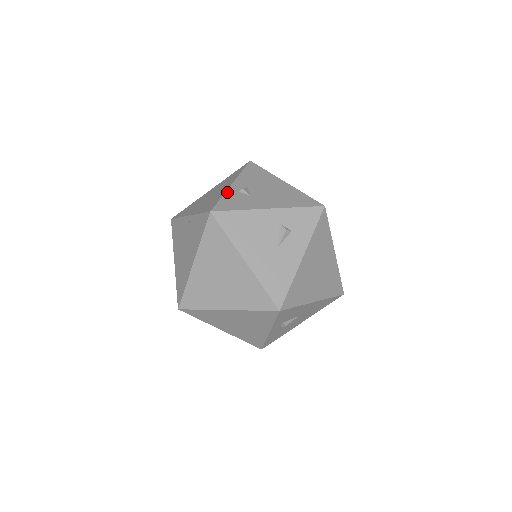
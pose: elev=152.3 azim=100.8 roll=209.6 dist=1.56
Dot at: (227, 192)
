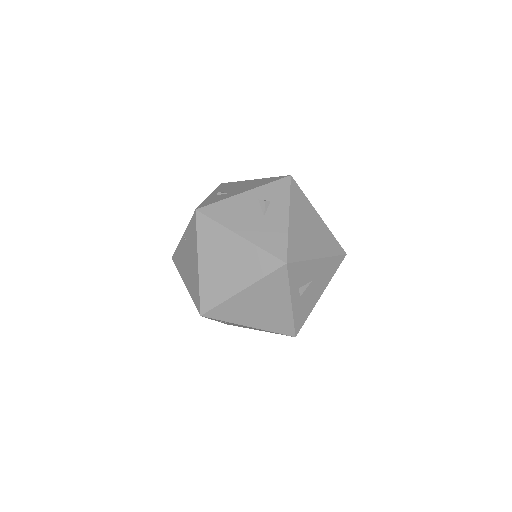
Dot at: (206, 199)
